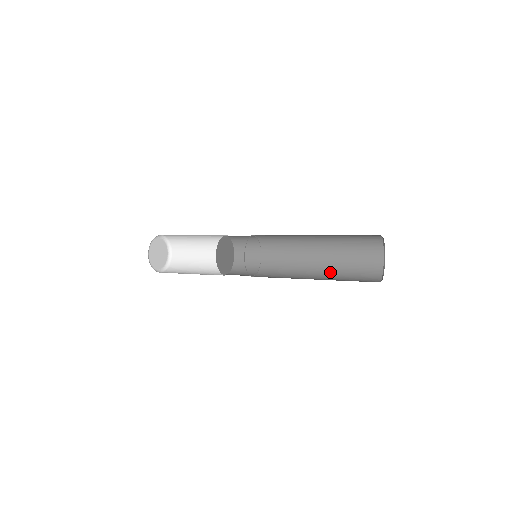
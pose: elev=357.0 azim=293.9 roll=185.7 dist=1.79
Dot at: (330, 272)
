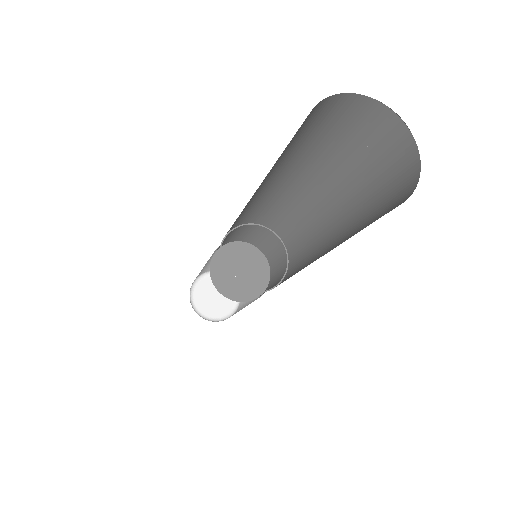
Dot at: (348, 209)
